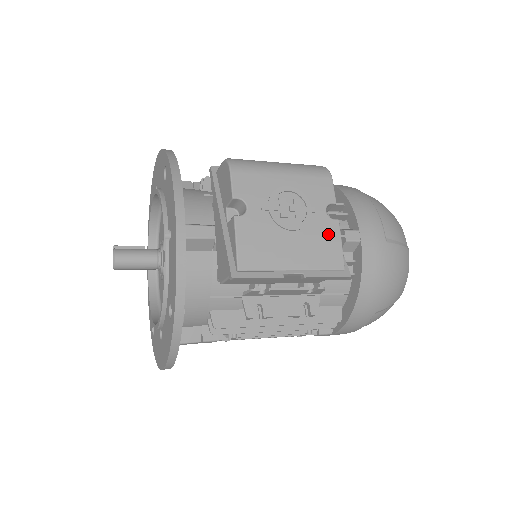
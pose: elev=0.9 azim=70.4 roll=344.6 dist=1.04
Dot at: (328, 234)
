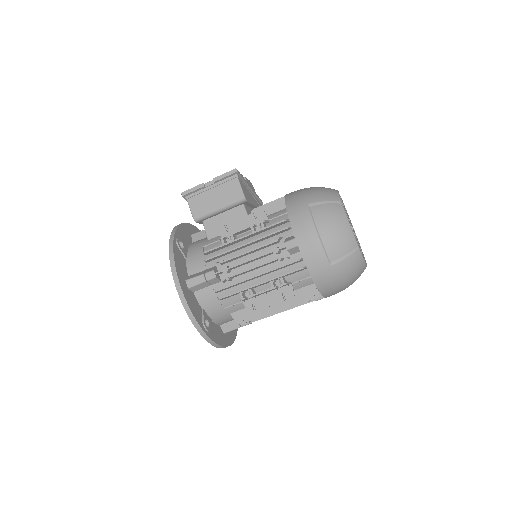
Dot at: occluded
